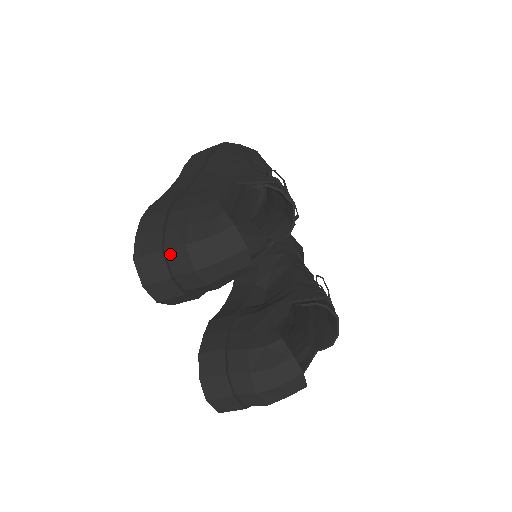
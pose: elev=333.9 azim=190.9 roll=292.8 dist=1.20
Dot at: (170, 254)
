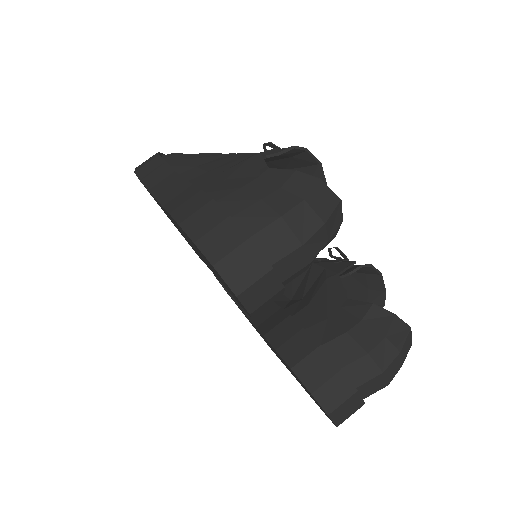
Dot at: (260, 239)
